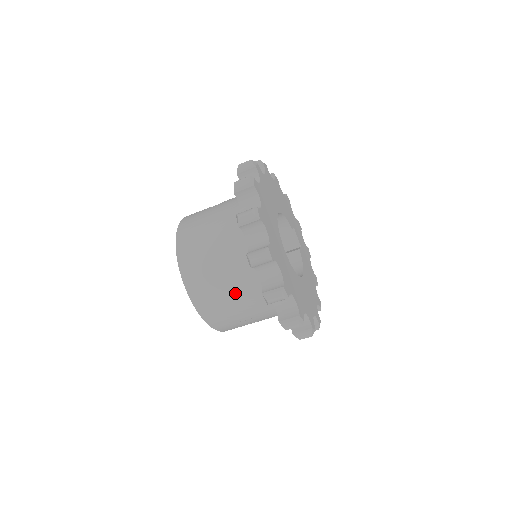
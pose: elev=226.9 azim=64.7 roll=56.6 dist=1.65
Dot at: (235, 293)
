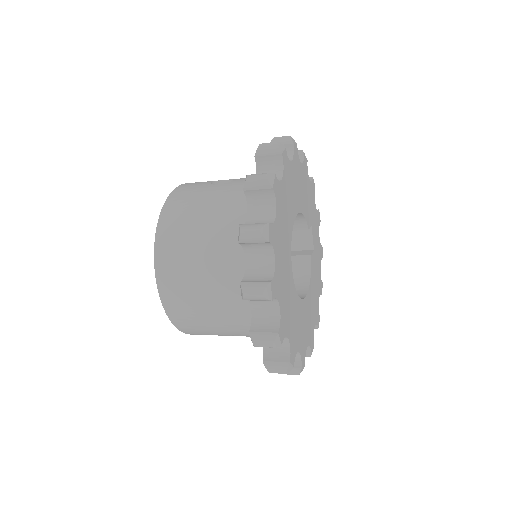
Dot at: (217, 311)
